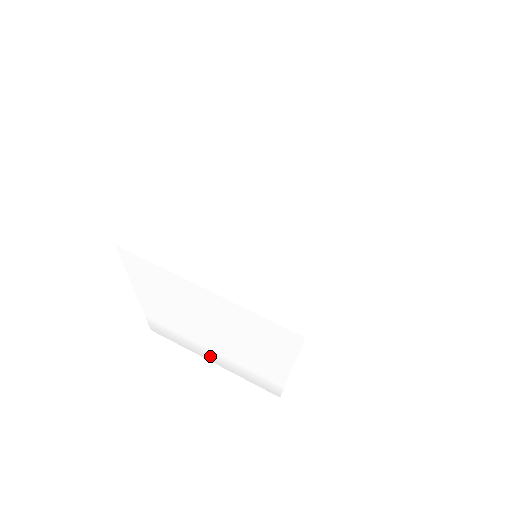
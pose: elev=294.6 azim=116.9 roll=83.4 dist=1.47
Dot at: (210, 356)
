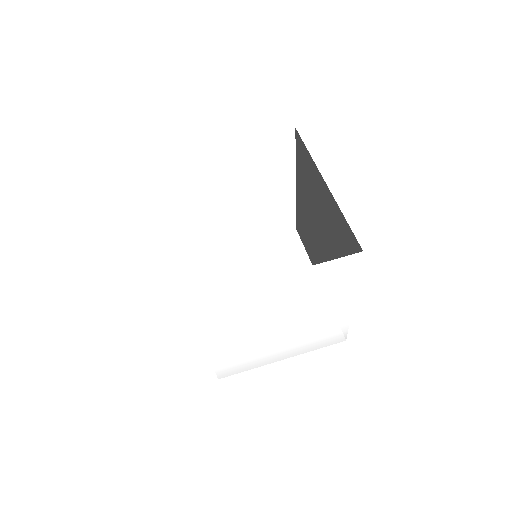
Dot at: (280, 354)
